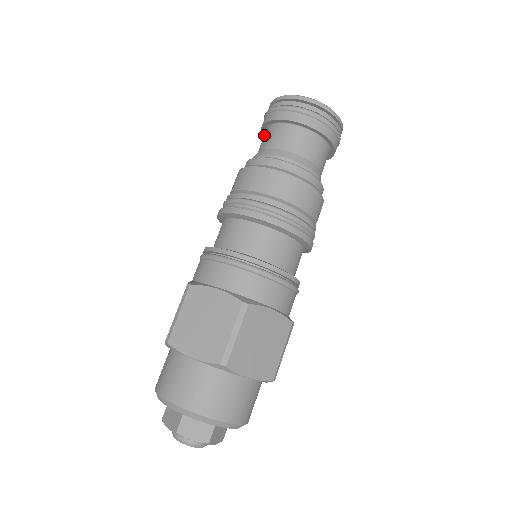
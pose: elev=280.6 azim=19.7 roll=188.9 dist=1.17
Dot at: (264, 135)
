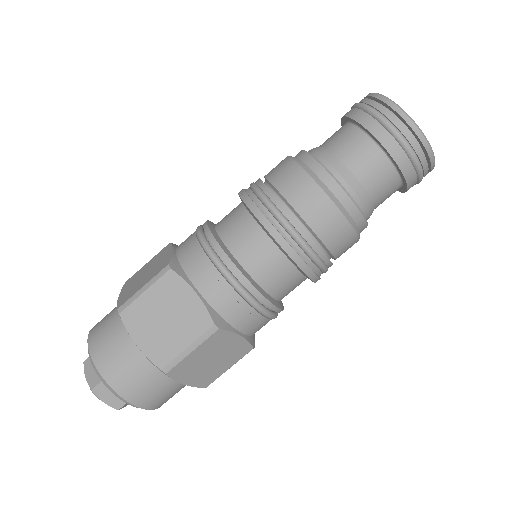
Dot at: occluded
